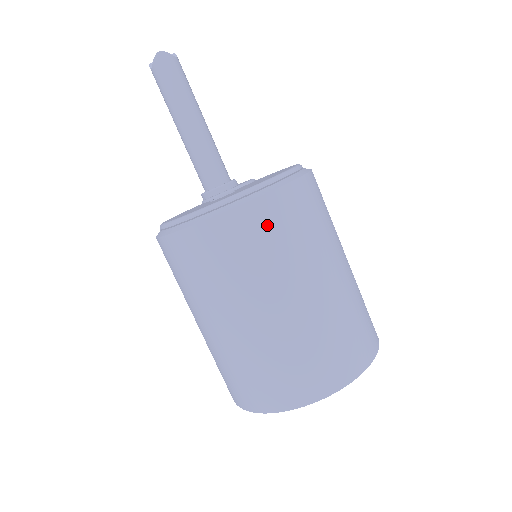
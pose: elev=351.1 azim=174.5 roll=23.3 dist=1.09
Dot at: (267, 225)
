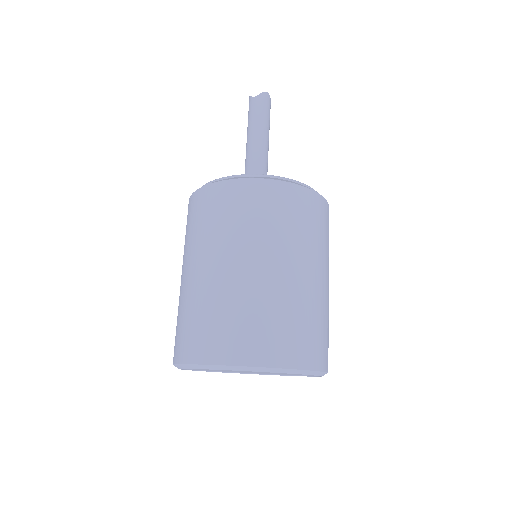
Dot at: (318, 214)
